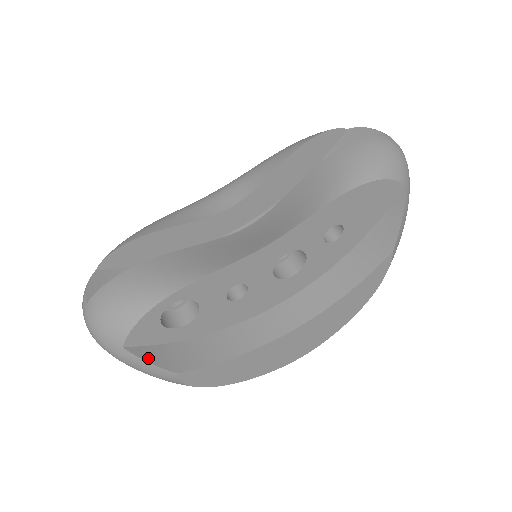
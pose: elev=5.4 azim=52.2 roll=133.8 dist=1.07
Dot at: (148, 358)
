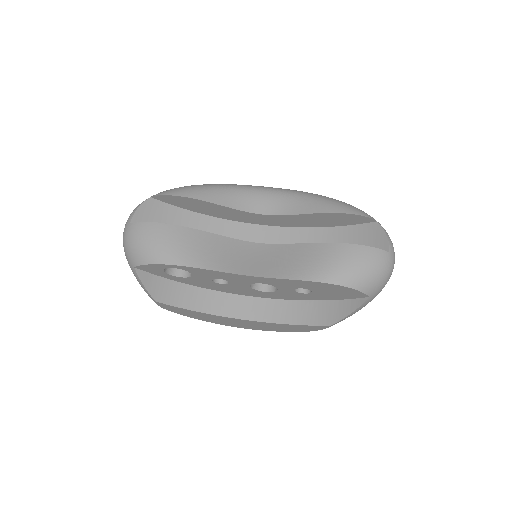
Dot at: (145, 282)
